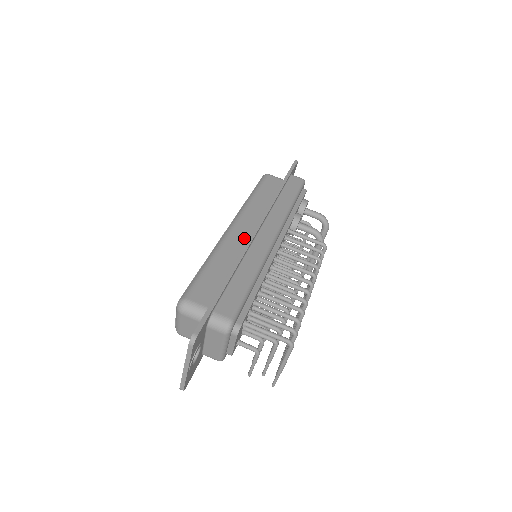
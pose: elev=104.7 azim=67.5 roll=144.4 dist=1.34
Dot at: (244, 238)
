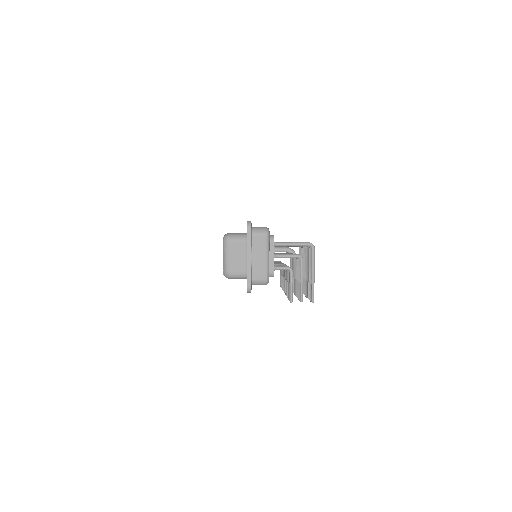
Dot at: occluded
